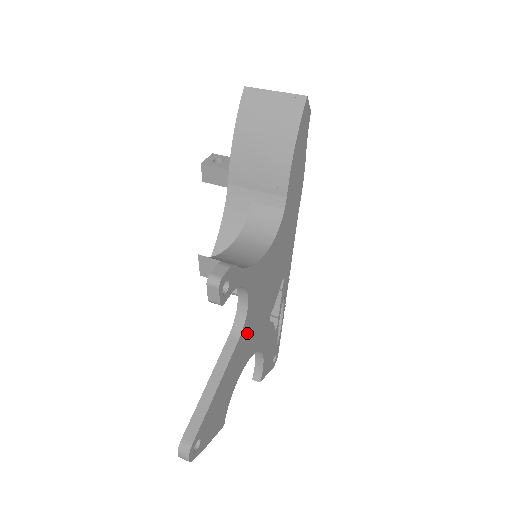
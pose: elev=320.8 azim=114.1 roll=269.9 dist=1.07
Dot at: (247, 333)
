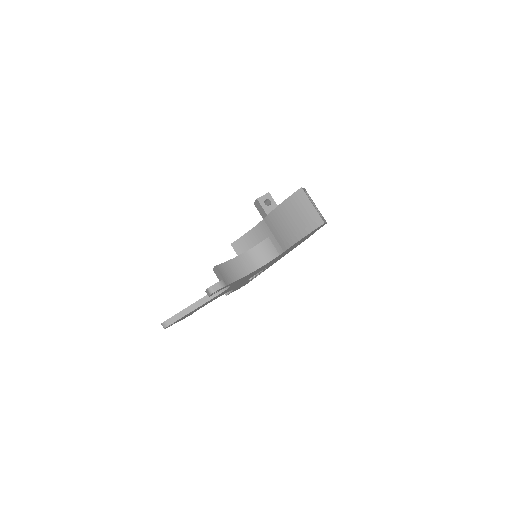
Dot at: occluded
